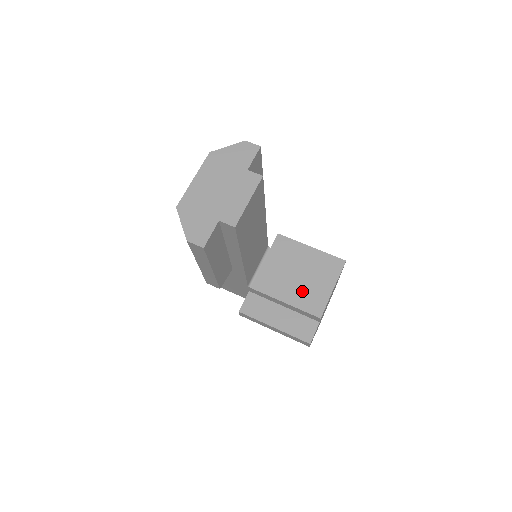
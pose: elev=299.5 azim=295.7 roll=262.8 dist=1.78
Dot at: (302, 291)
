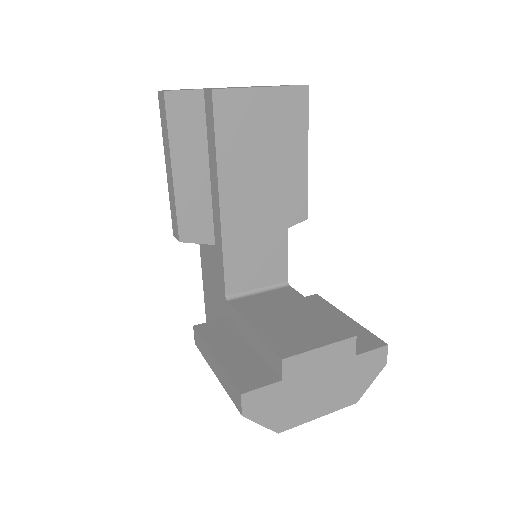
Dot at: (286, 327)
